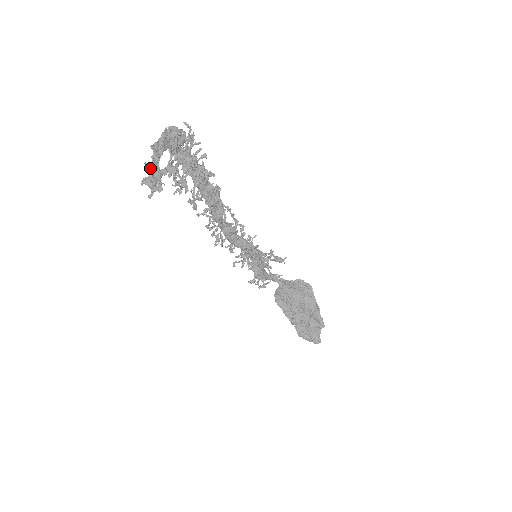
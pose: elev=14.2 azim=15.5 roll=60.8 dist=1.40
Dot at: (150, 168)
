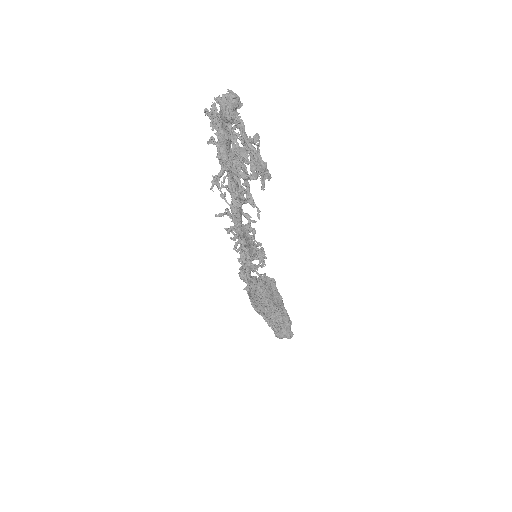
Dot at: (249, 148)
